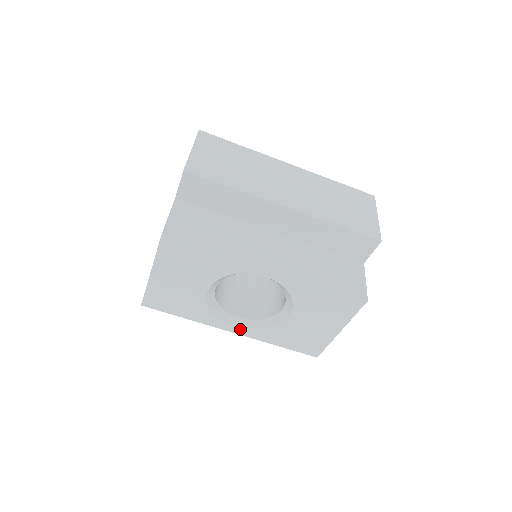
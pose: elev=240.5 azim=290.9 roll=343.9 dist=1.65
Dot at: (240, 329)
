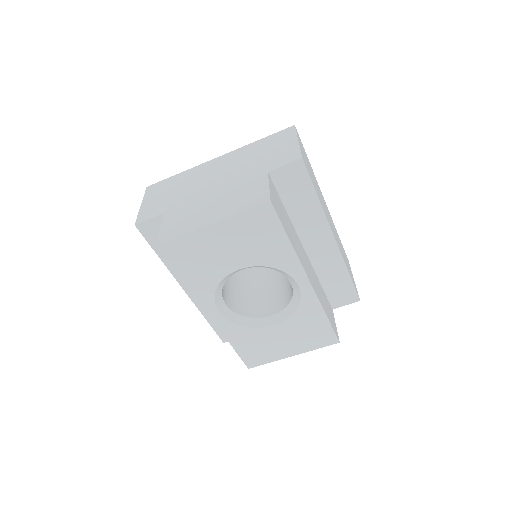
Dot at: (219, 315)
